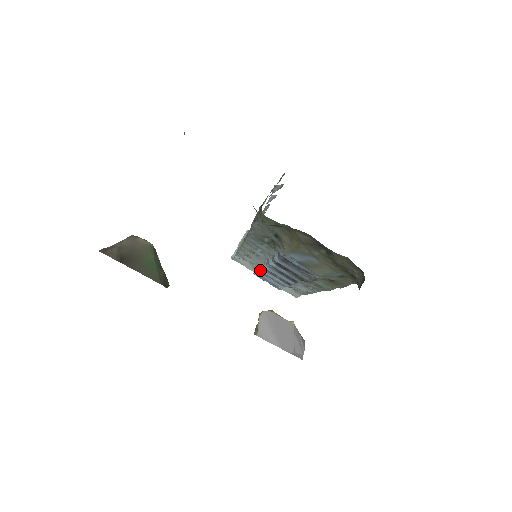
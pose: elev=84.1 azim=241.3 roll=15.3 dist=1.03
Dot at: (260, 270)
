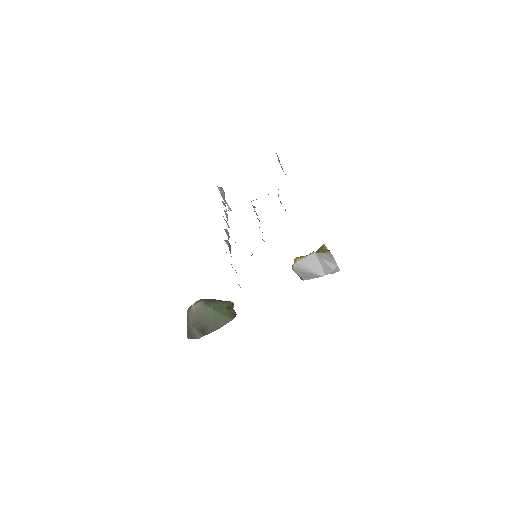
Dot at: occluded
